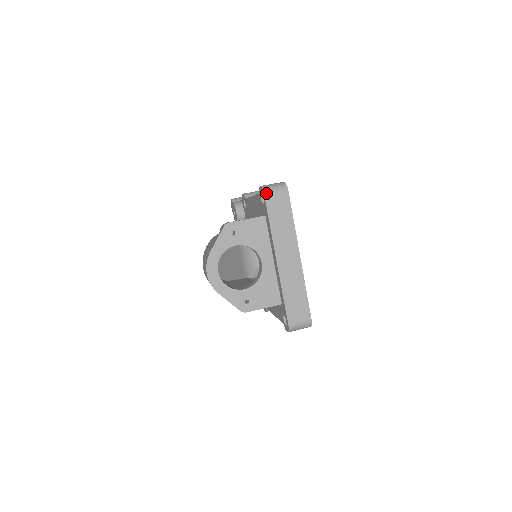
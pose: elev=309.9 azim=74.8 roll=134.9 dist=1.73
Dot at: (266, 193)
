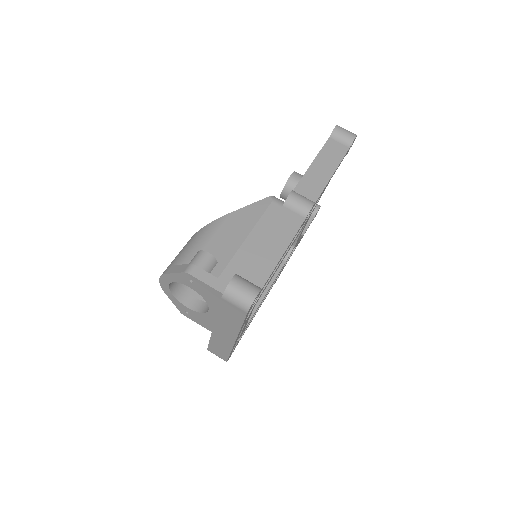
Dot at: (225, 297)
